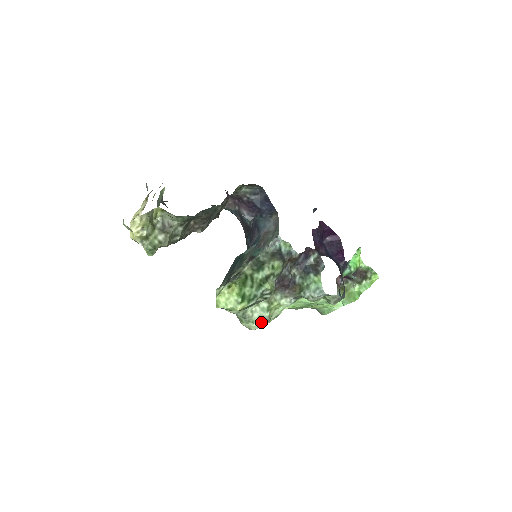
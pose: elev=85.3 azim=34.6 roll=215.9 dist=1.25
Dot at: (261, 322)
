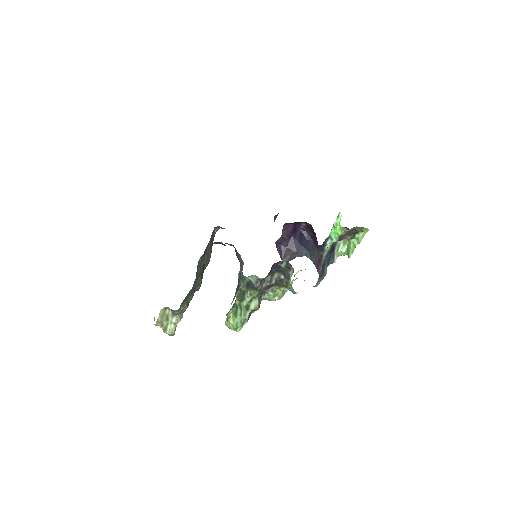
Dot at: occluded
